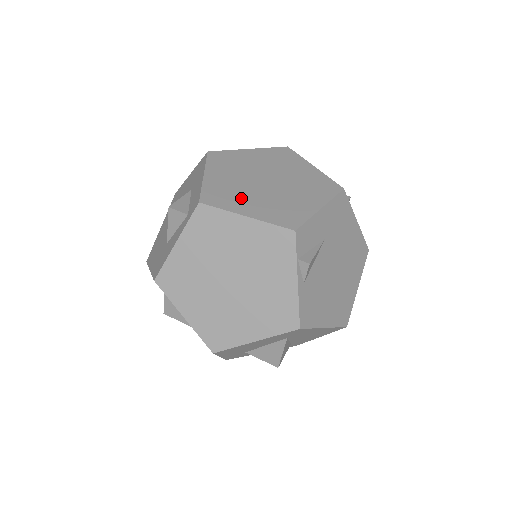
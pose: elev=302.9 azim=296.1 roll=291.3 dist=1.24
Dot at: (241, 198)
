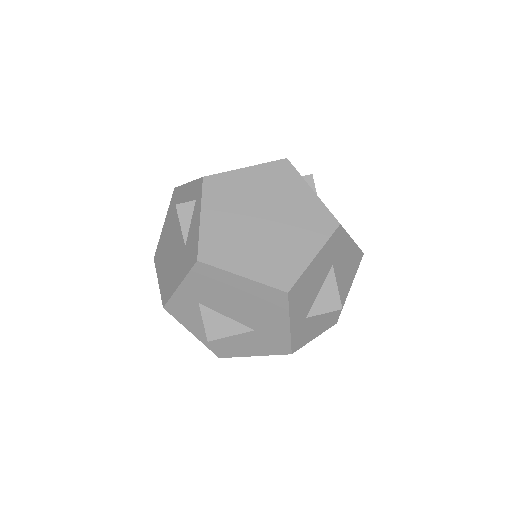
Dot at: occluded
